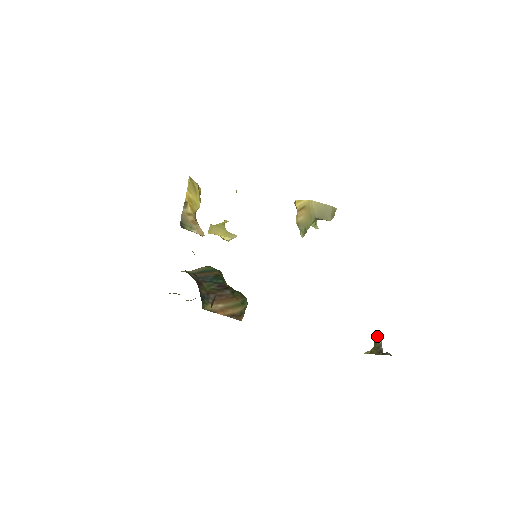
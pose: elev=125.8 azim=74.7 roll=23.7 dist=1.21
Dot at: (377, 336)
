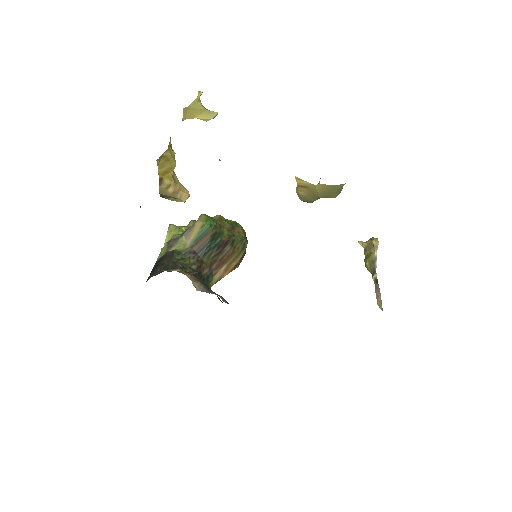
Dot at: (374, 245)
